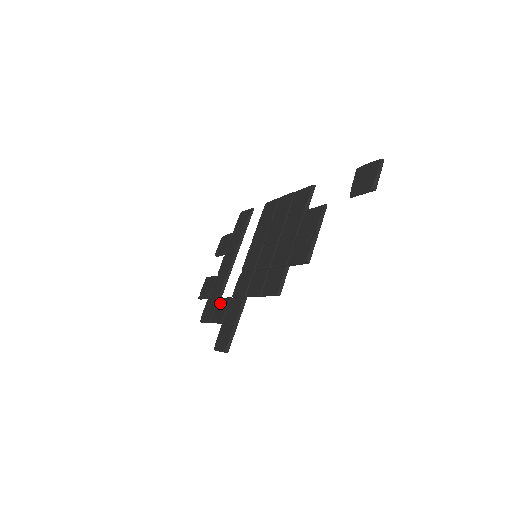
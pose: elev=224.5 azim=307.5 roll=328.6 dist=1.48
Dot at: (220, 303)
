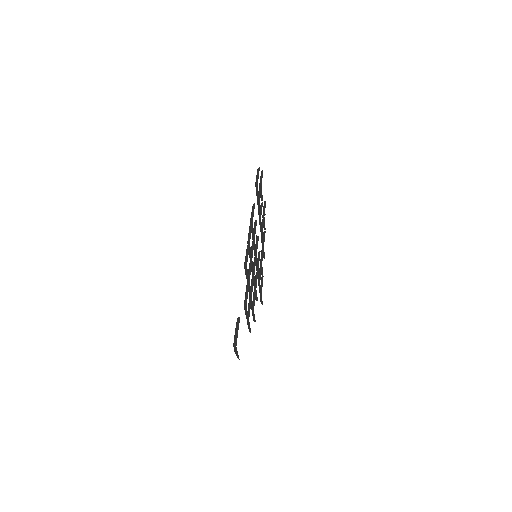
Dot at: occluded
